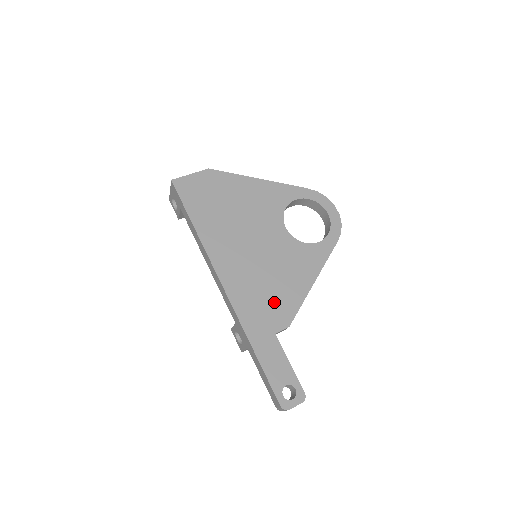
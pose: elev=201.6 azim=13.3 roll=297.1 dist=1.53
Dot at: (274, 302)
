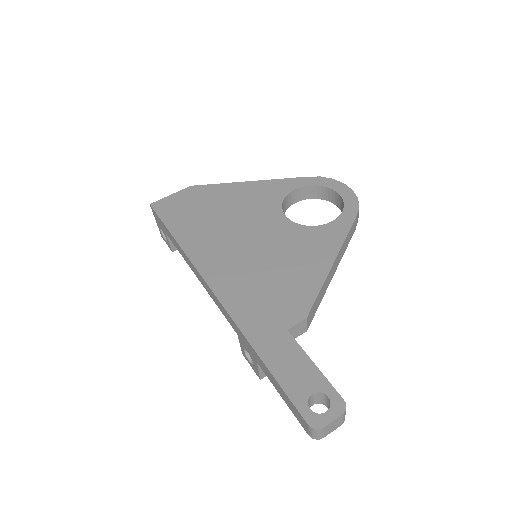
Dot at: (281, 294)
